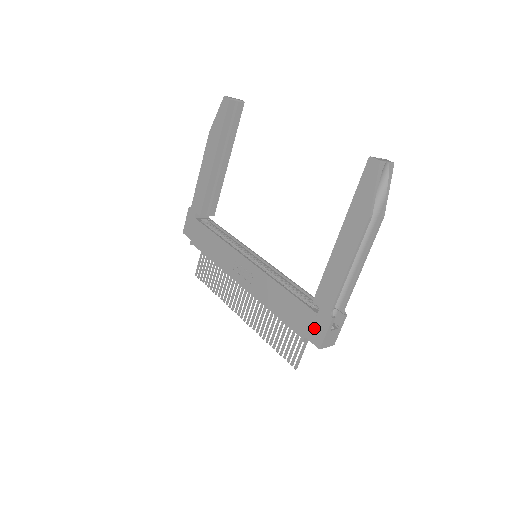
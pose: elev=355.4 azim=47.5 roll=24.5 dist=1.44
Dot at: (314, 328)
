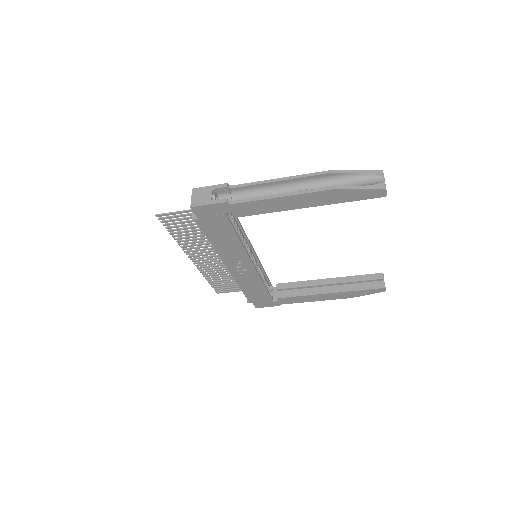
Dot at: (264, 304)
